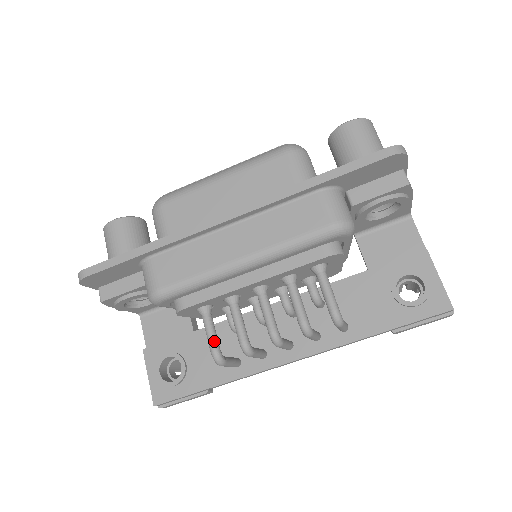
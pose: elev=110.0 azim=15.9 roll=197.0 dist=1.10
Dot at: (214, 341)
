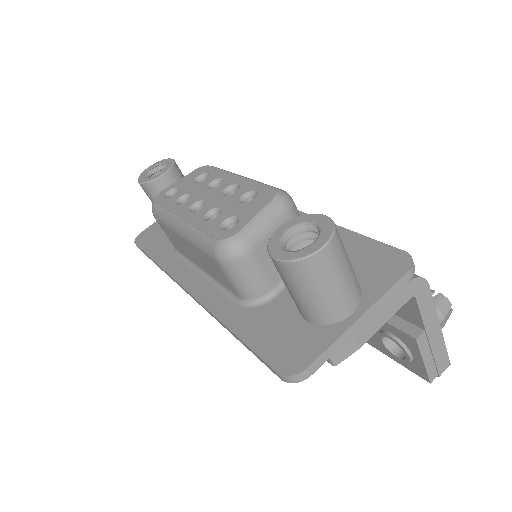
Dot at: occluded
